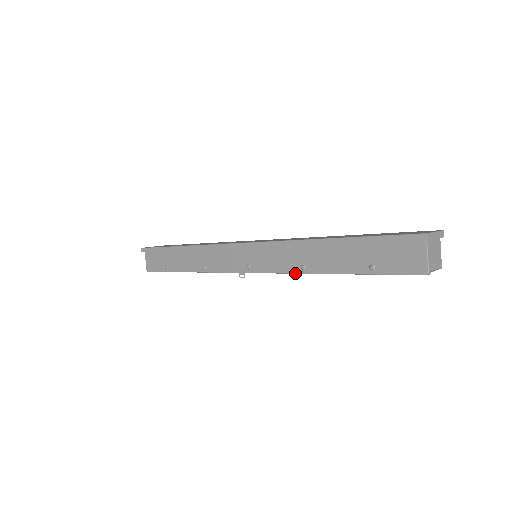
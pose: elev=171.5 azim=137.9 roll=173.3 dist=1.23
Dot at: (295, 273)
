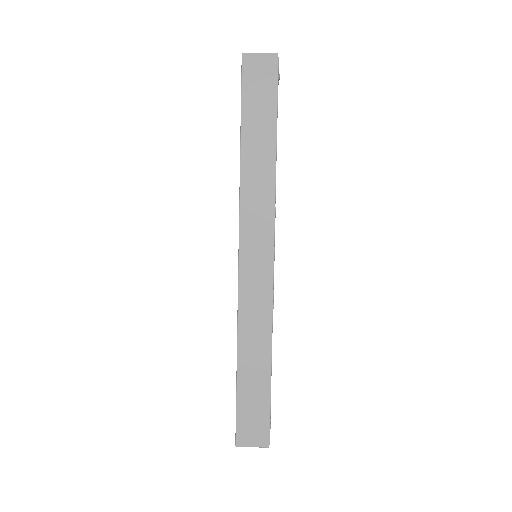
Dot at: occluded
